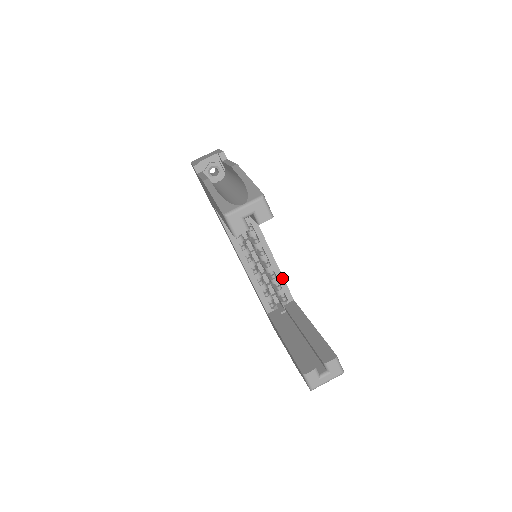
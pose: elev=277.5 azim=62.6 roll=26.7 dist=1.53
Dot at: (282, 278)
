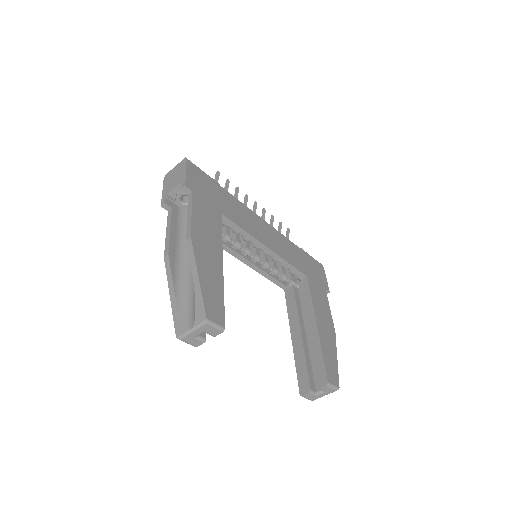
Dot at: (289, 265)
